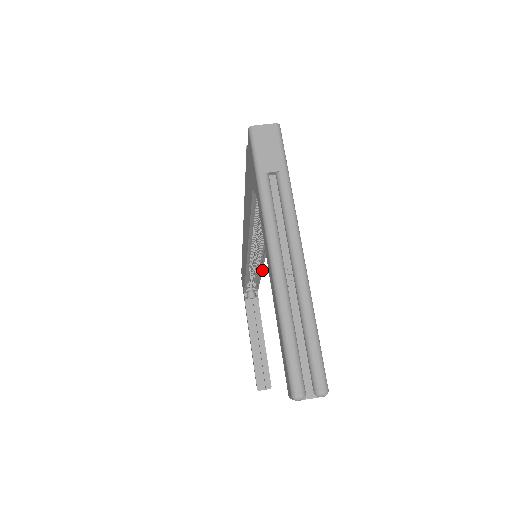
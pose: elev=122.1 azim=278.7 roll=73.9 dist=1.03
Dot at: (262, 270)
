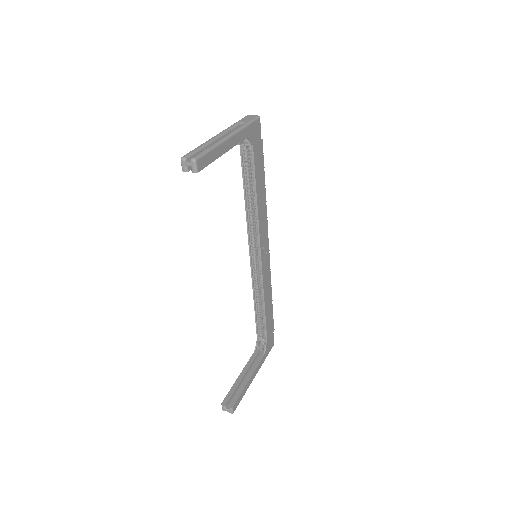
Dot at: (263, 288)
